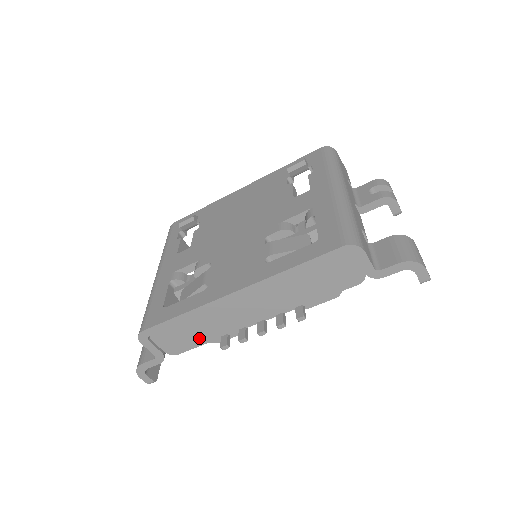
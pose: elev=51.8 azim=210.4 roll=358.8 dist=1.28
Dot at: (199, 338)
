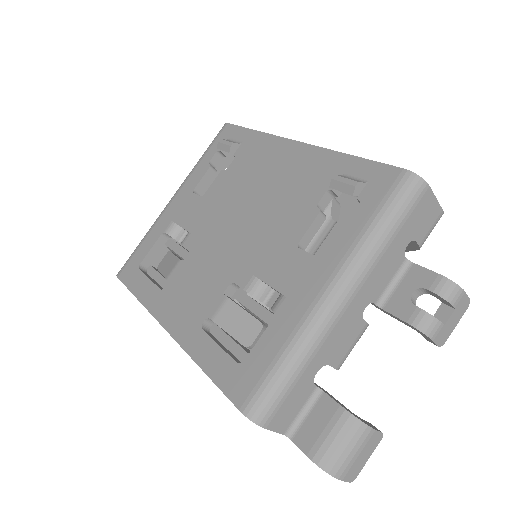
Dot at: occluded
